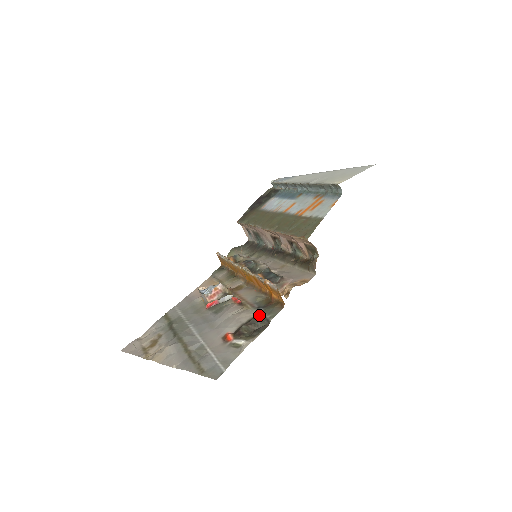
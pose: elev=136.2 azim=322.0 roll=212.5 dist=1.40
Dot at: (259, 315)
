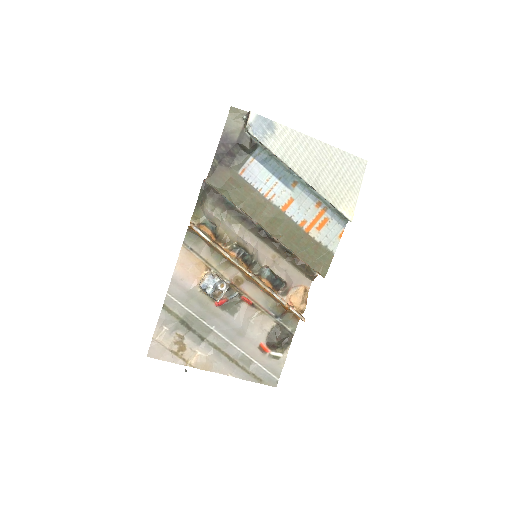
Dot at: (280, 326)
